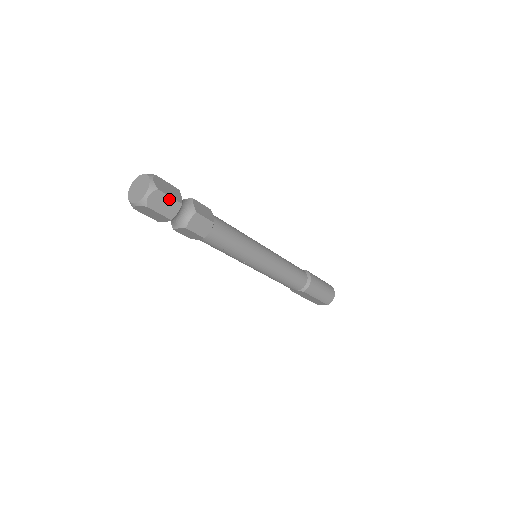
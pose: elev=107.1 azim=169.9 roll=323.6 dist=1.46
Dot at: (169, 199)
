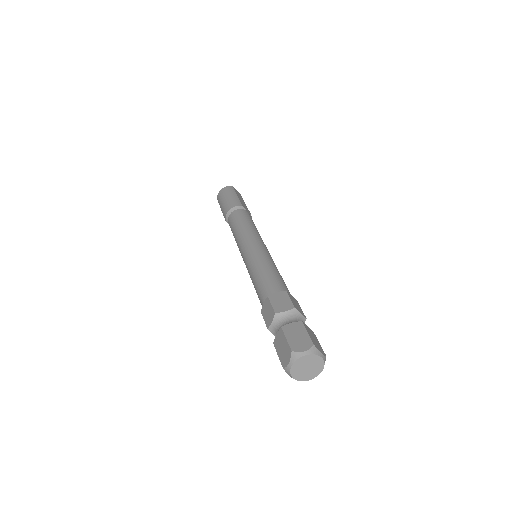
Dot at: occluded
